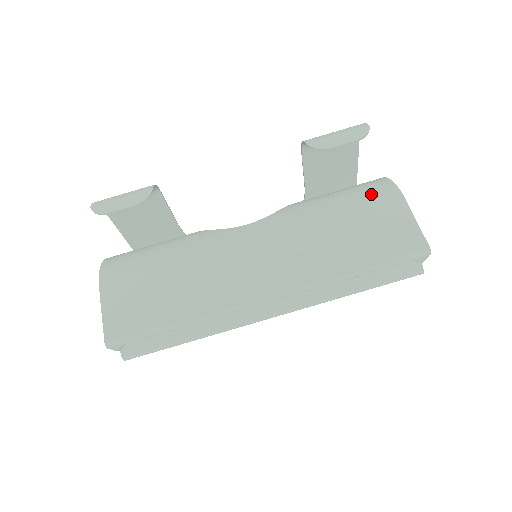
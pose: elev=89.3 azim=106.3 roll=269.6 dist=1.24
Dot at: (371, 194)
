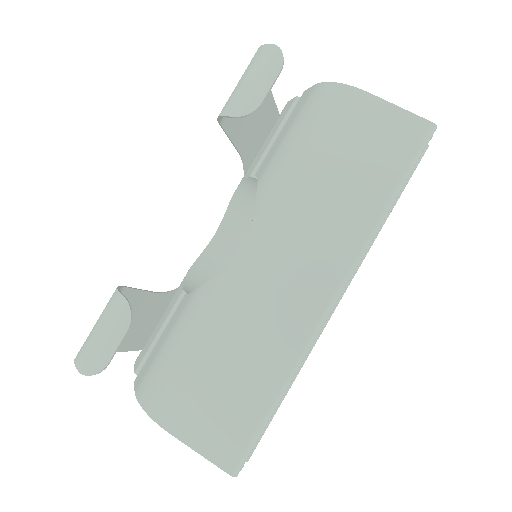
Dot at: (331, 114)
